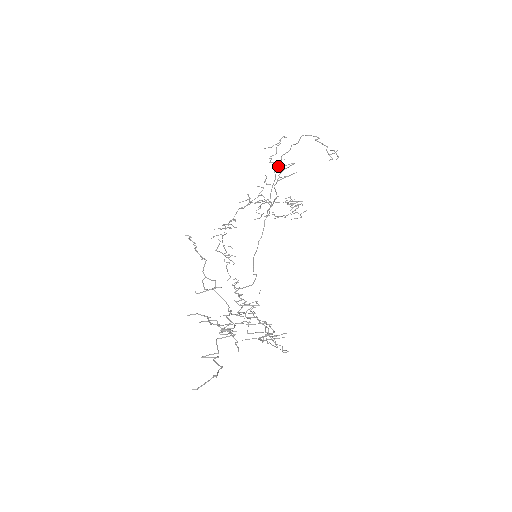
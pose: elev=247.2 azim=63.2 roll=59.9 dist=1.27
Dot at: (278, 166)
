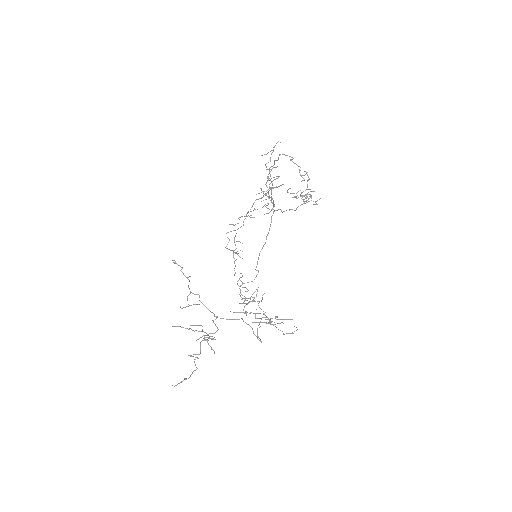
Dot at: (267, 178)
